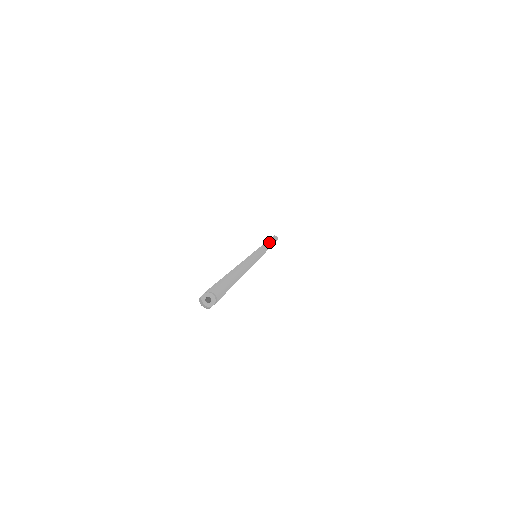
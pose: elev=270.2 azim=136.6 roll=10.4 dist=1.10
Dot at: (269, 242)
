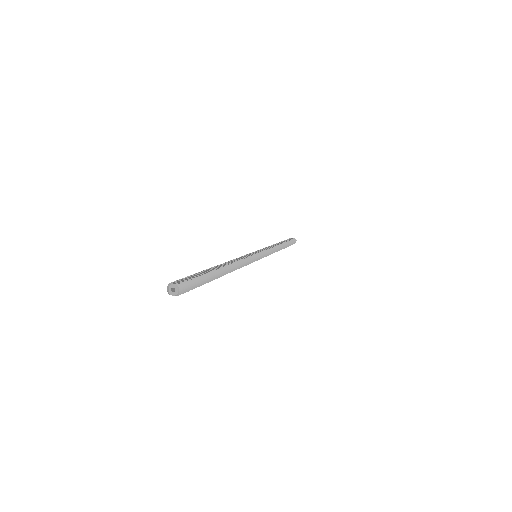
Dot at: (282, 247)
